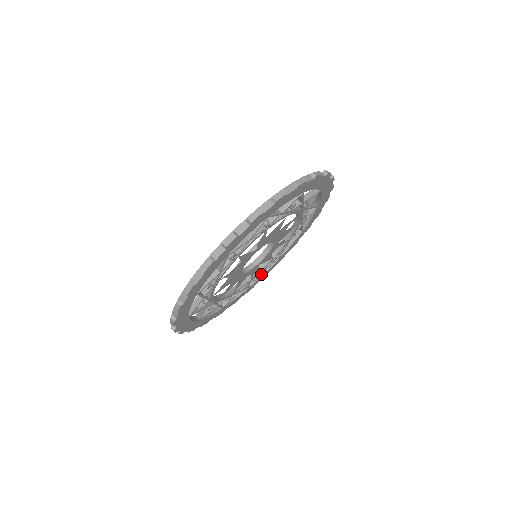
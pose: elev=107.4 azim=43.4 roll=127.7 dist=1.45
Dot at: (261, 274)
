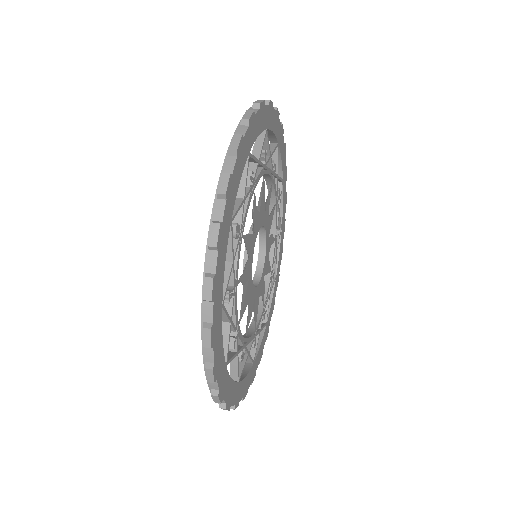
Dot at: occluded
